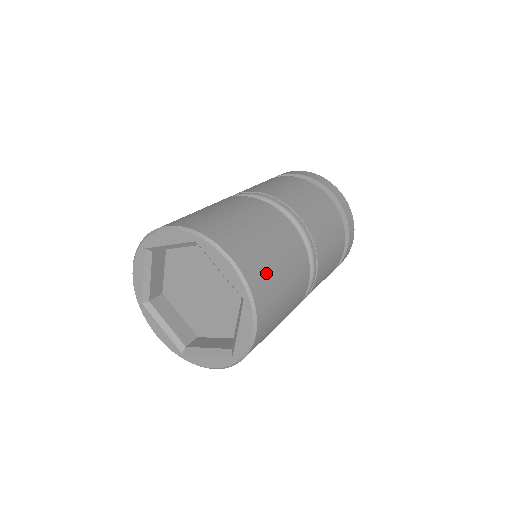
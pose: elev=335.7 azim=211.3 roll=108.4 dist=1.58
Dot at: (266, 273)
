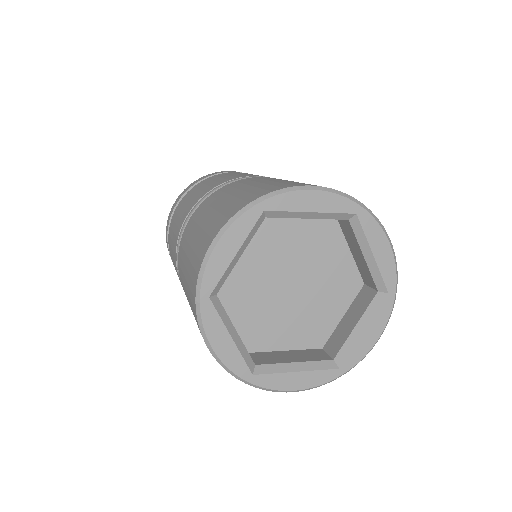
Dot at: occluded
